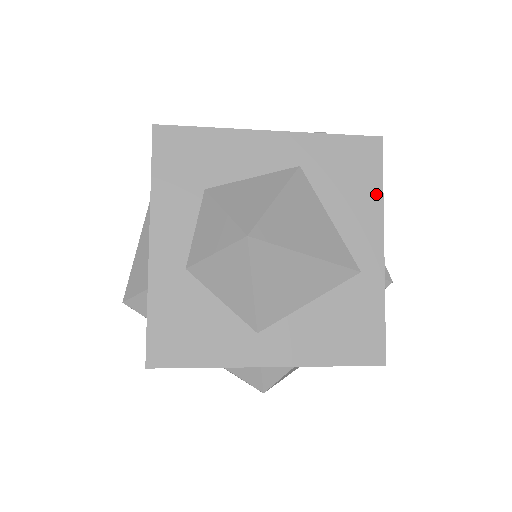
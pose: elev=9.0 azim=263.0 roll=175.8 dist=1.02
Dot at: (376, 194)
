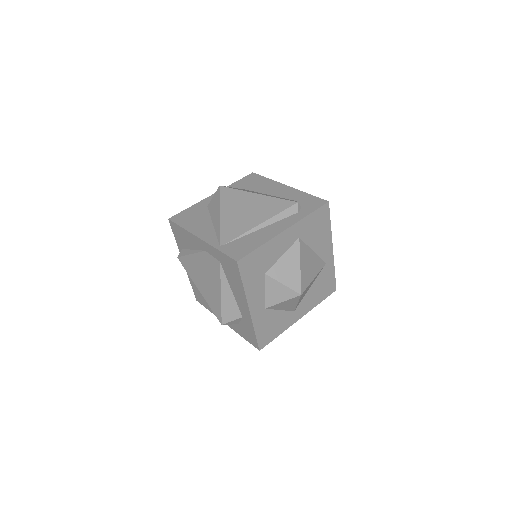
Dot at: (328, 229)
